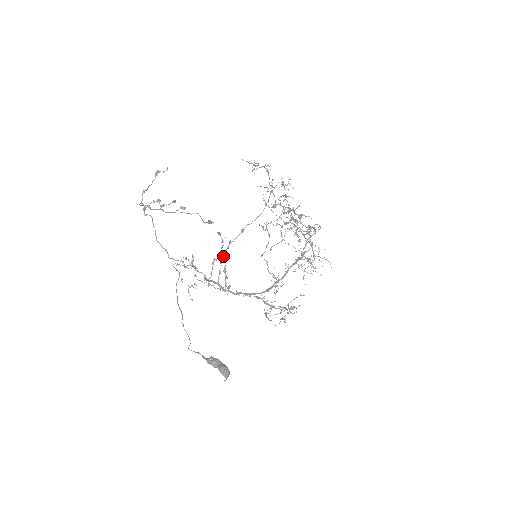
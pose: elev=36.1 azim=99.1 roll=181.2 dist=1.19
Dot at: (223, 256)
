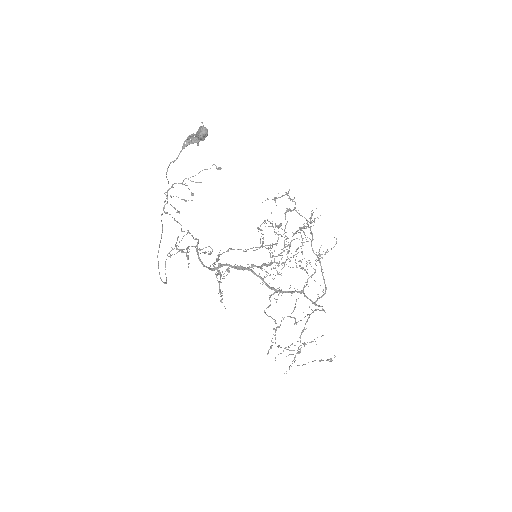
Dot at: (220, 278)
